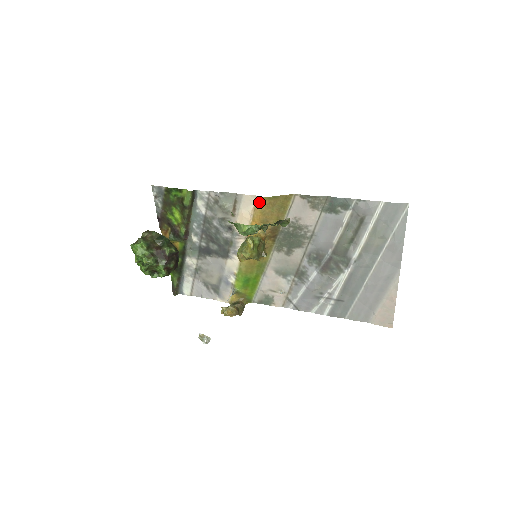
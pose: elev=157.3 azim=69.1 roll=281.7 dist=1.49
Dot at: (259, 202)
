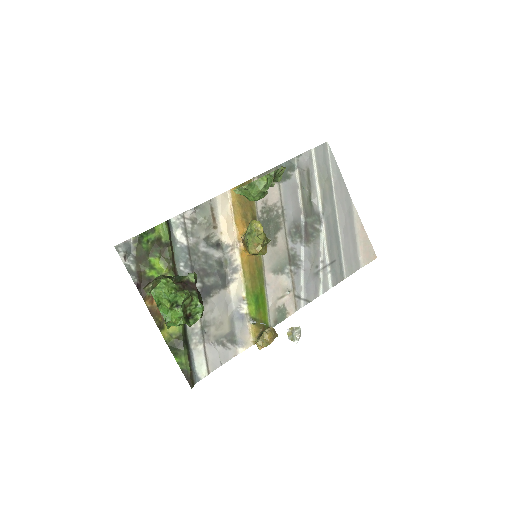
Dot at: (233, 196)
